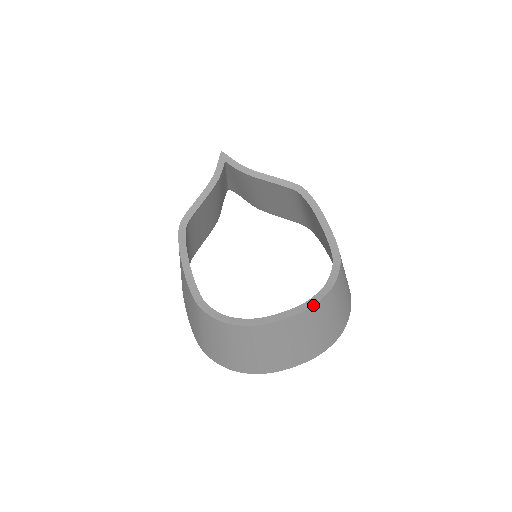
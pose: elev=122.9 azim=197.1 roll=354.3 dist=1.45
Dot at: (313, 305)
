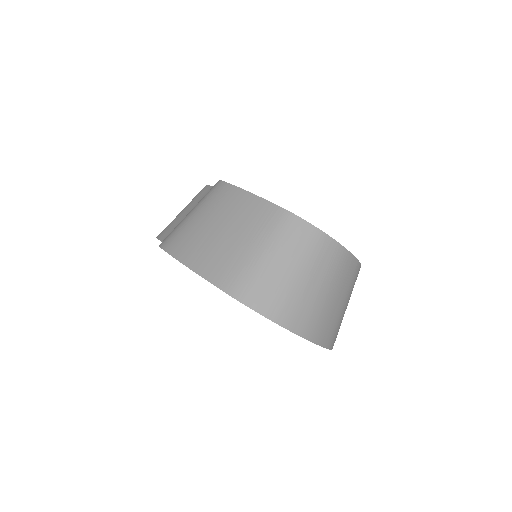
Dot at: occluded
